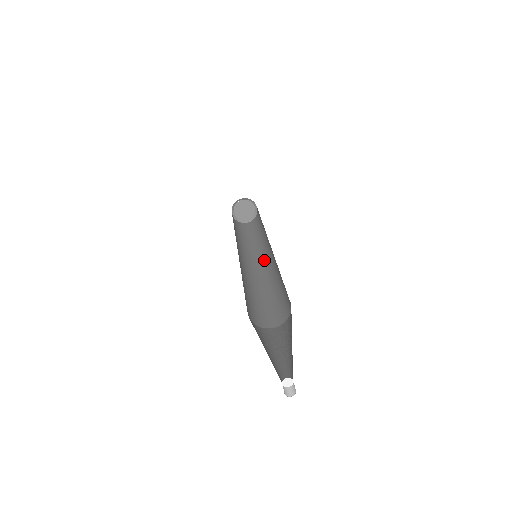
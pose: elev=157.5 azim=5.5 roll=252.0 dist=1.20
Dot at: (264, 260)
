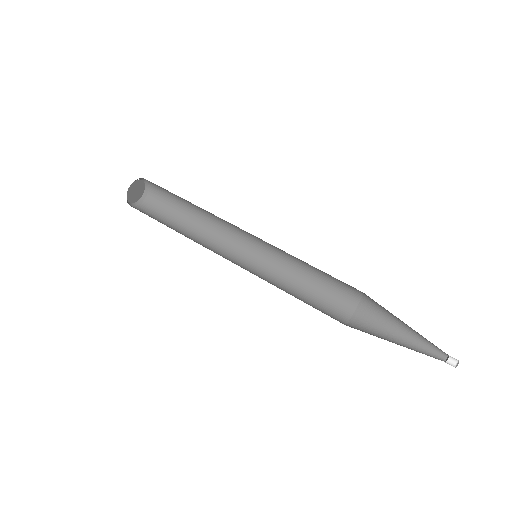
Dot at: (241, 257)
